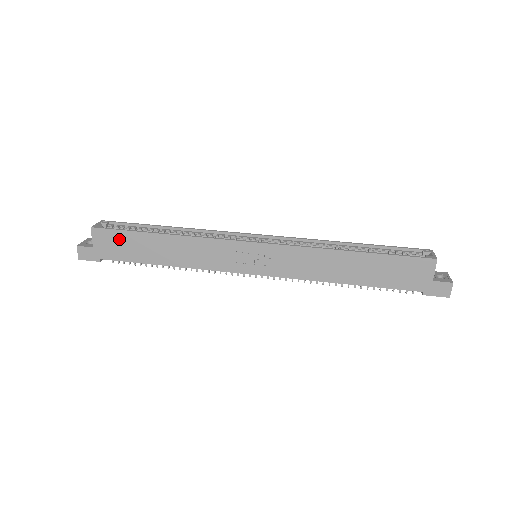
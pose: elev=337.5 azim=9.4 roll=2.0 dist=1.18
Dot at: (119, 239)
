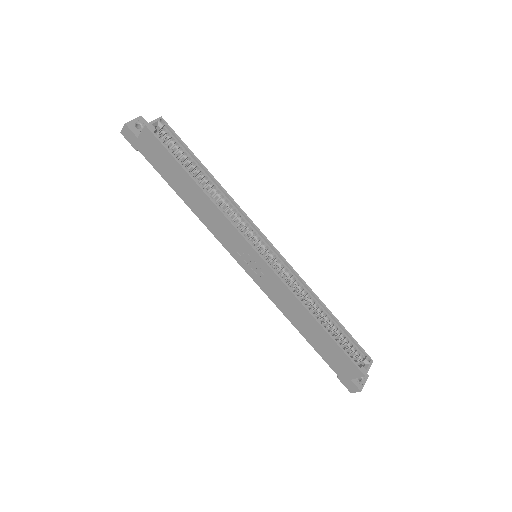
Dot at: (162, 154)
